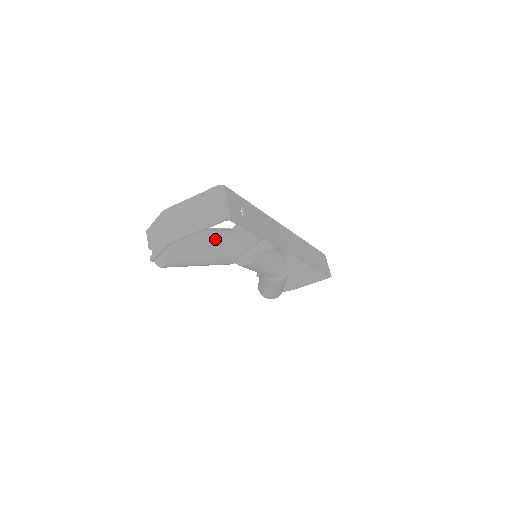
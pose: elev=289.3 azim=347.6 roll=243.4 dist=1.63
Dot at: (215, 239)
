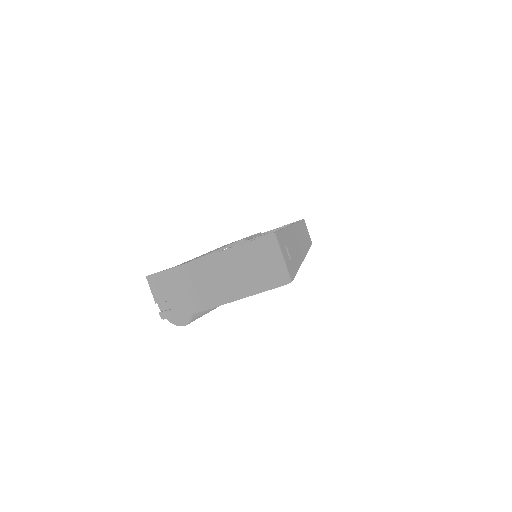
Dot at: occluded
